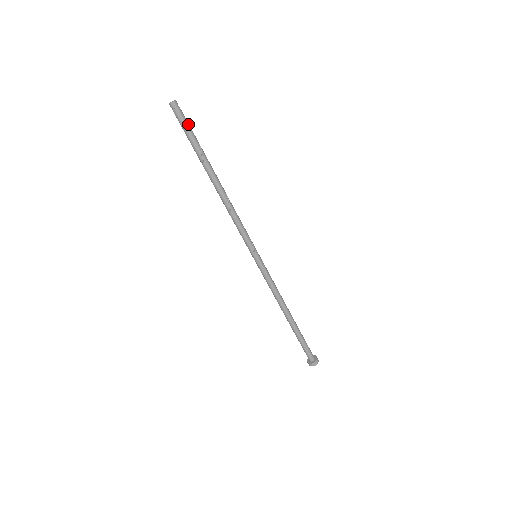
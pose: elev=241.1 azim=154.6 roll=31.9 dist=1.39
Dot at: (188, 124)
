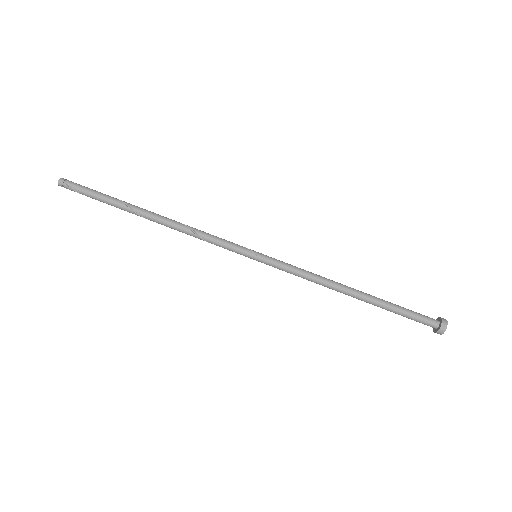
Dot at: (88, 189)
